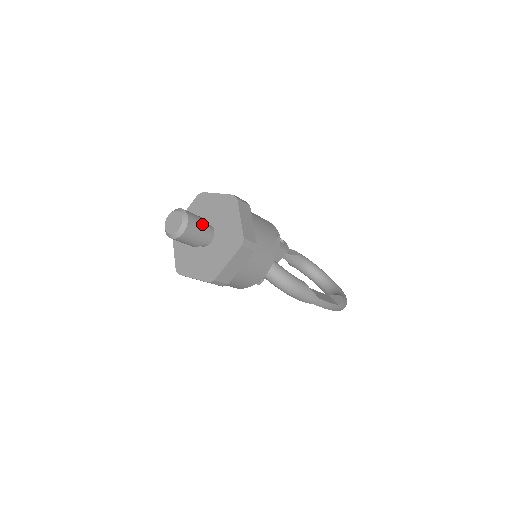
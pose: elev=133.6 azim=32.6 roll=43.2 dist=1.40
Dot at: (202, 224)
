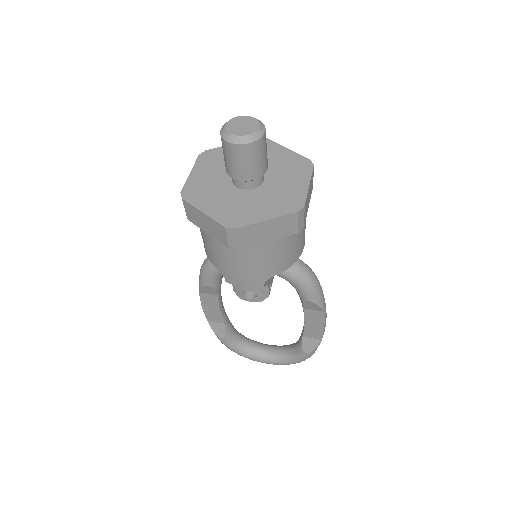
Dot at: occluded
